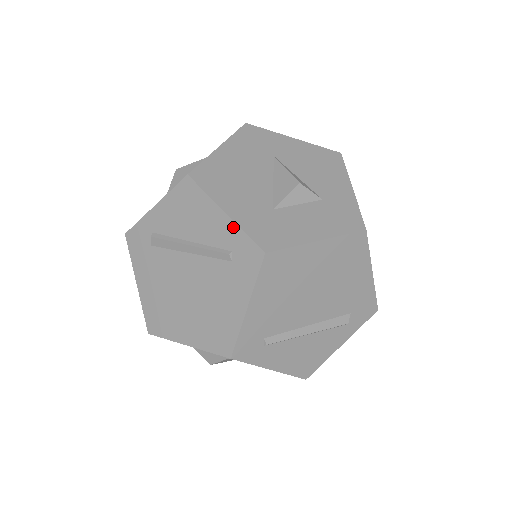
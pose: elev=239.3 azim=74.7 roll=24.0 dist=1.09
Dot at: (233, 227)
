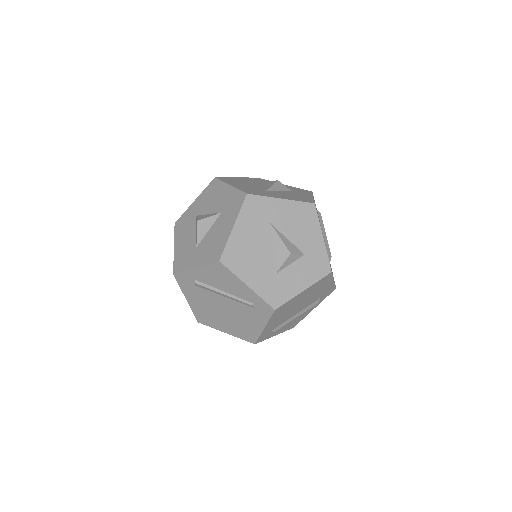
Dot at: (254, 294)
